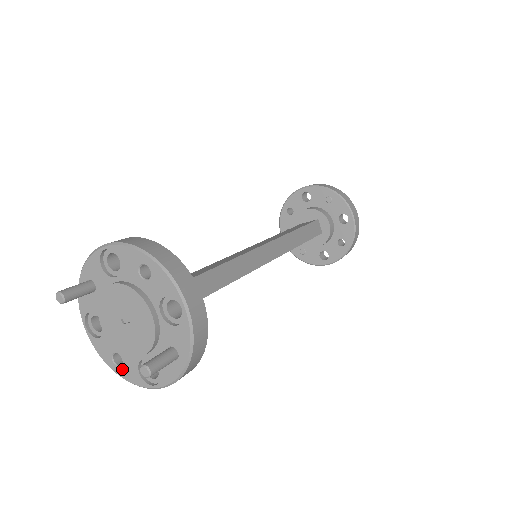
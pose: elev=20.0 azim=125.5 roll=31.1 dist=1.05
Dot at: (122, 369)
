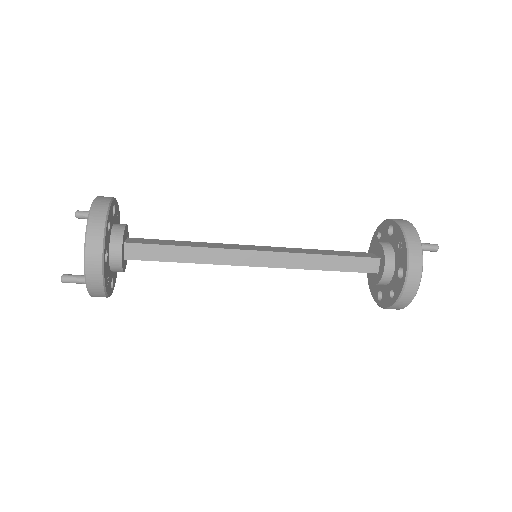
Dot at: occluded
